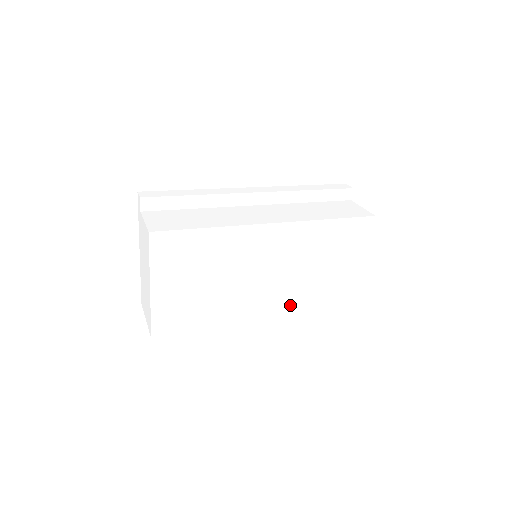
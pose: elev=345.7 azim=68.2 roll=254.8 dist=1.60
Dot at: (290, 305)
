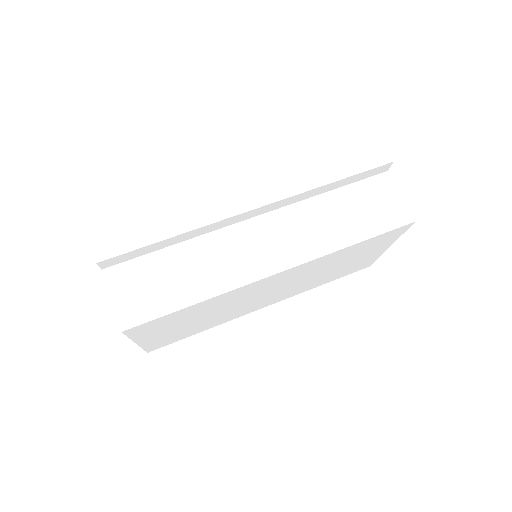
Dot at: (296, 292)
